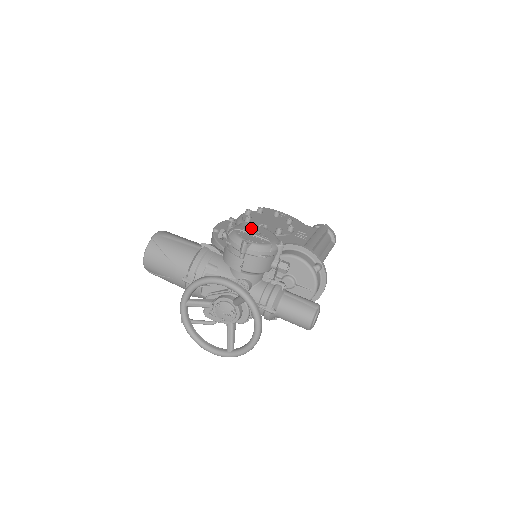
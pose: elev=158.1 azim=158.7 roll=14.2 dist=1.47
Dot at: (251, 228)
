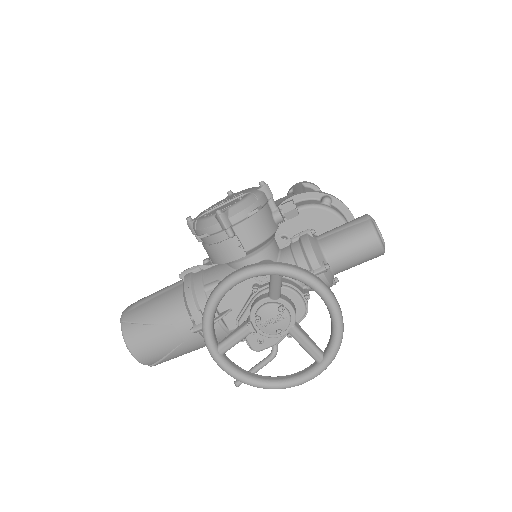
Dot at: occluded
